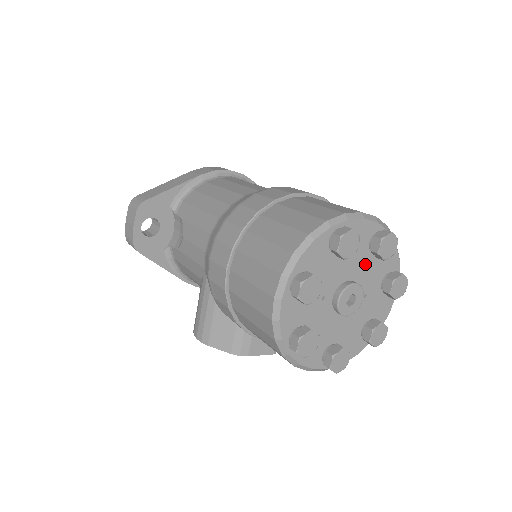
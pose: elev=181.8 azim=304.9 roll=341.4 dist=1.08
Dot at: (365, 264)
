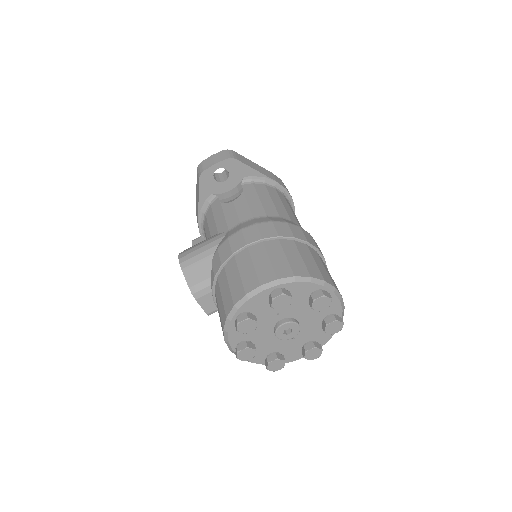
Dot at: (313, 323)
